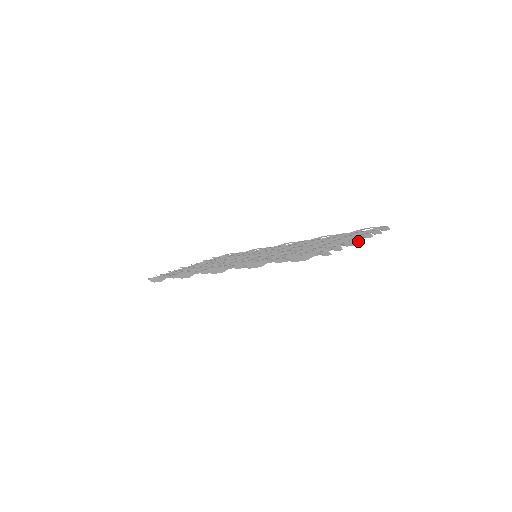
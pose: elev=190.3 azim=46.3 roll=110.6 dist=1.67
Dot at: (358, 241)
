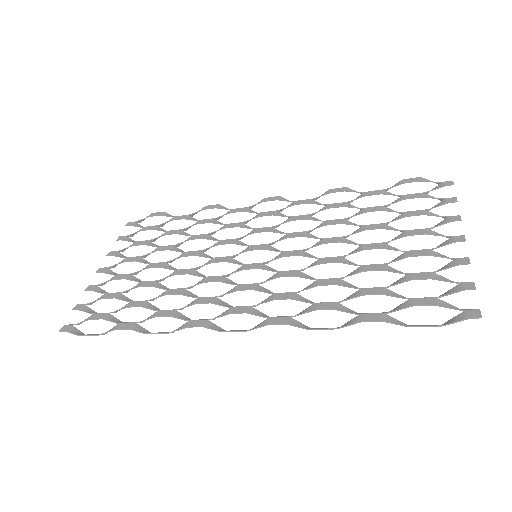
Dot at: occluded
